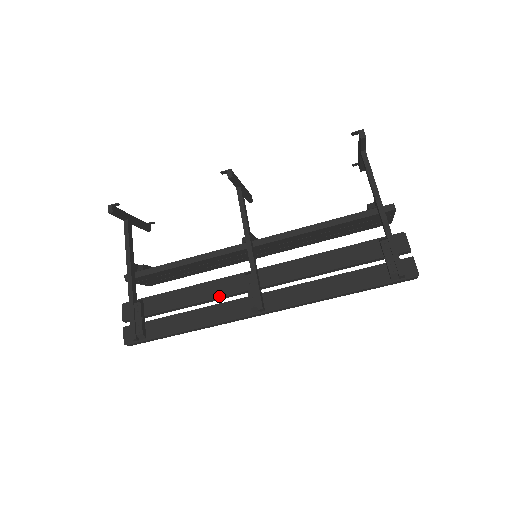
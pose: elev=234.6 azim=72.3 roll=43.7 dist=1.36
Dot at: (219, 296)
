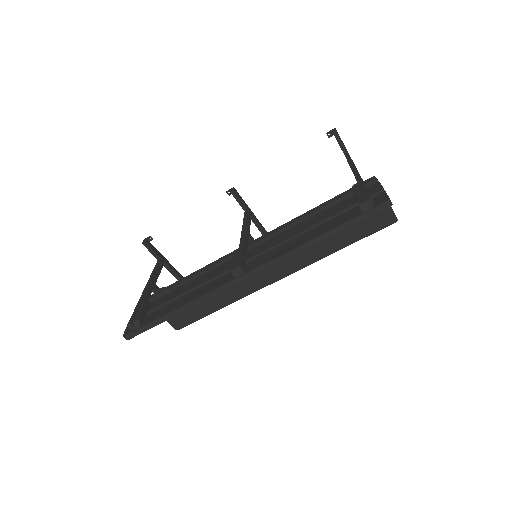
Dot at: (210, 278)
